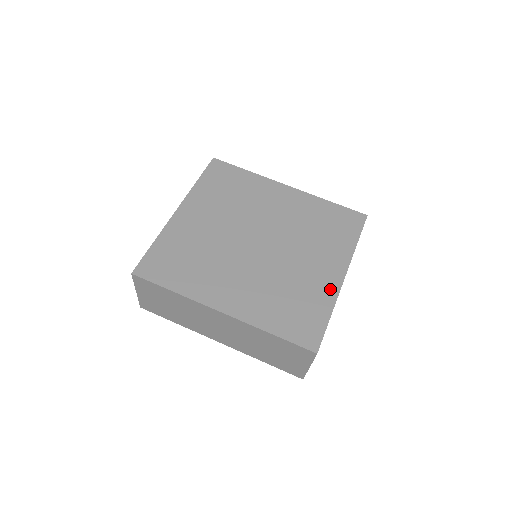
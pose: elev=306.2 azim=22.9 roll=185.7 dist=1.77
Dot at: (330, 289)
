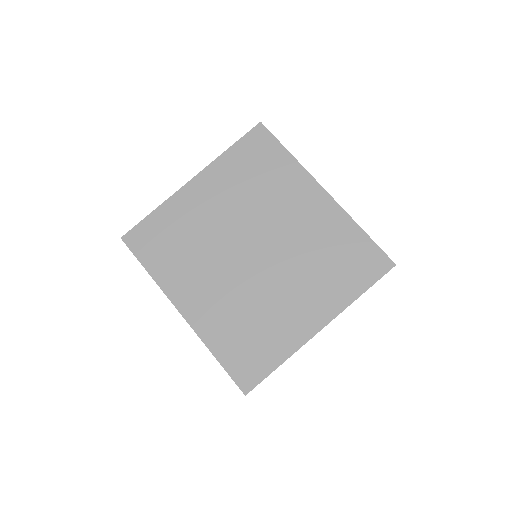
Dot at: (297, 336)
